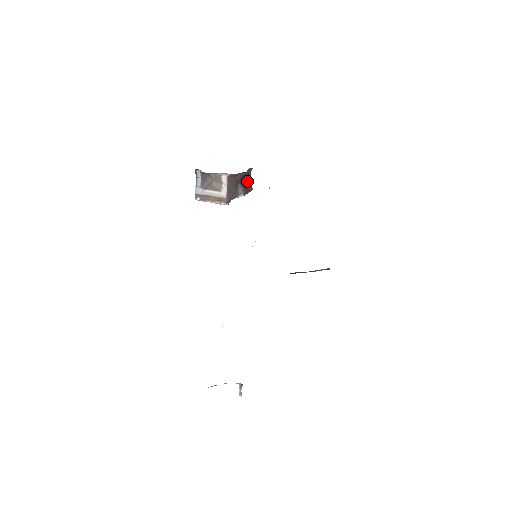
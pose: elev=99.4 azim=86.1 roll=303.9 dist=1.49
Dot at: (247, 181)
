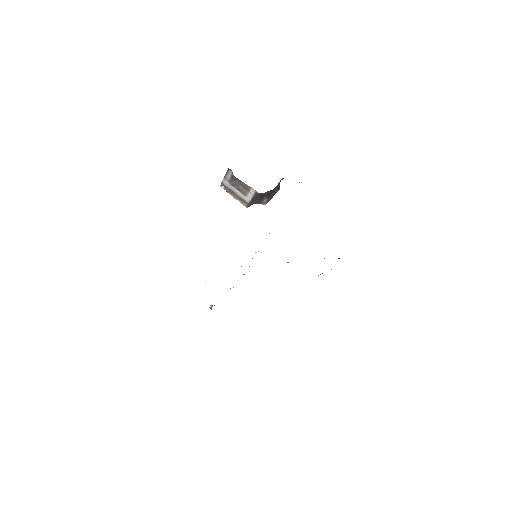
Dot at: (276, 188)
